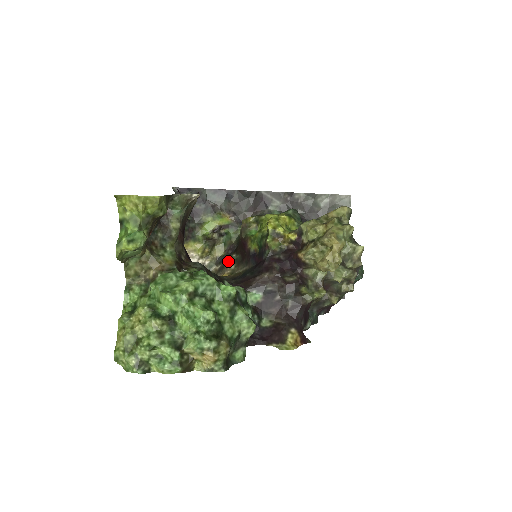
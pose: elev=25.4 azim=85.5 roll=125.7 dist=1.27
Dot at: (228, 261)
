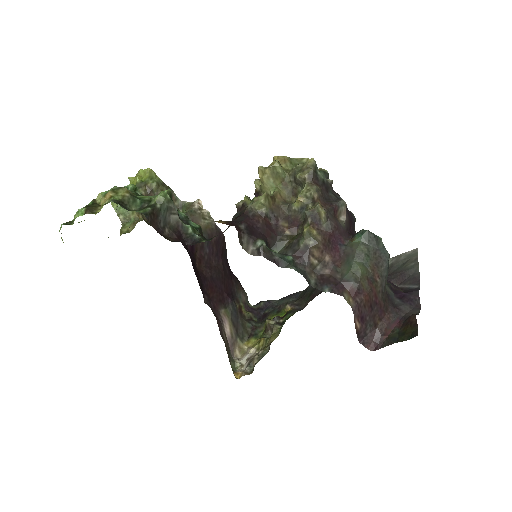
Dot at: occluded
